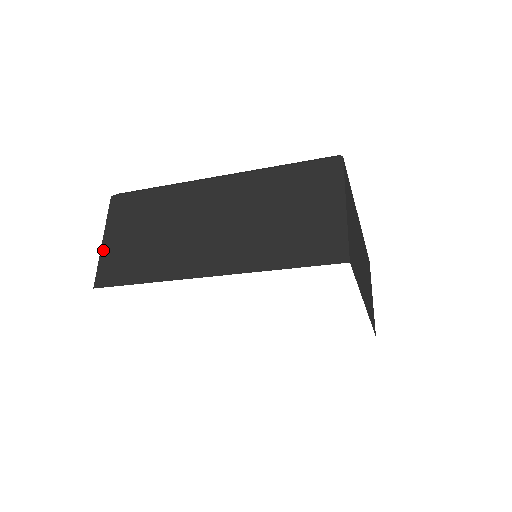
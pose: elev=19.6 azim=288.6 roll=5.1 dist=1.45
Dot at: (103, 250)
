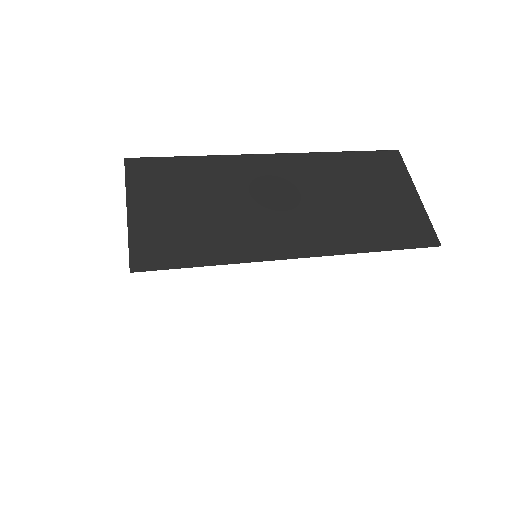
Dot at: (132, 224)
